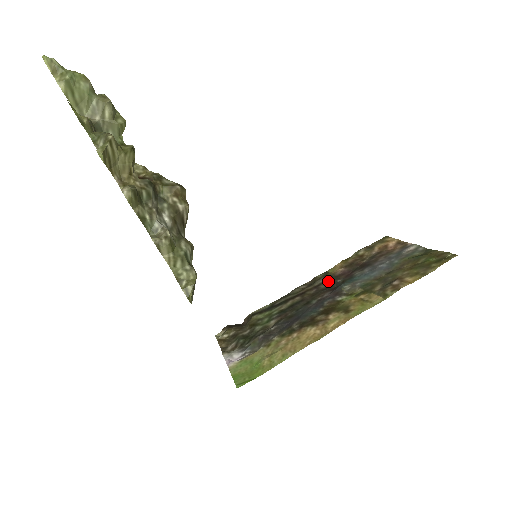
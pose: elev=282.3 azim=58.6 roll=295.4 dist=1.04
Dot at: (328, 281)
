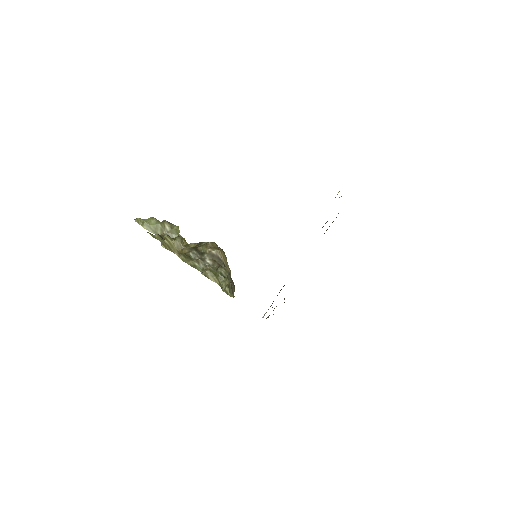
Dot at: occluded
